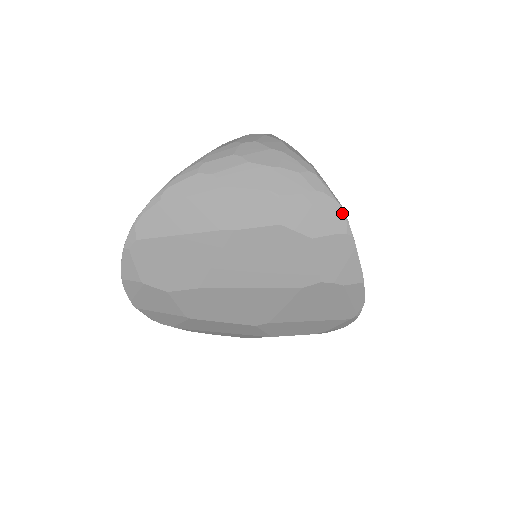
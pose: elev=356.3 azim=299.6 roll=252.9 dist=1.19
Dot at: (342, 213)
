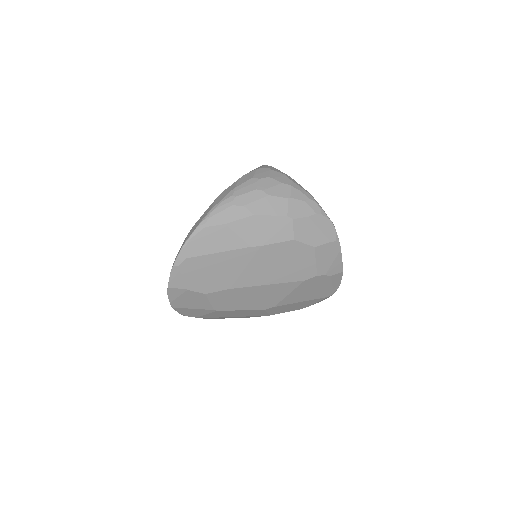
Dot at: (333, 227)
